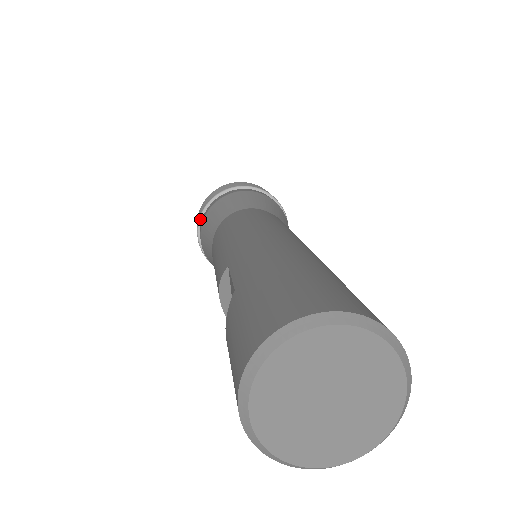
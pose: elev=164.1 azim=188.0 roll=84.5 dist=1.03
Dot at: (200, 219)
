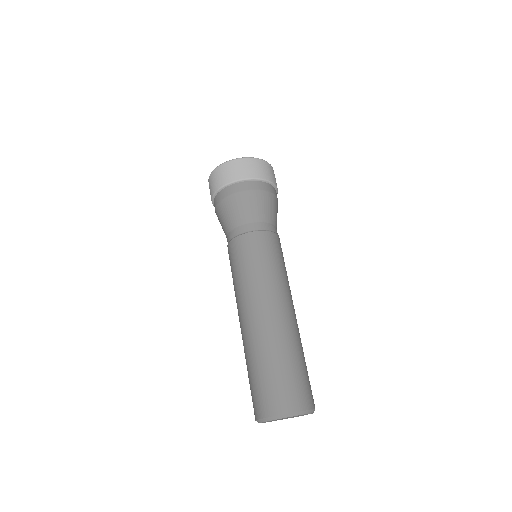
Dot at: occluded
